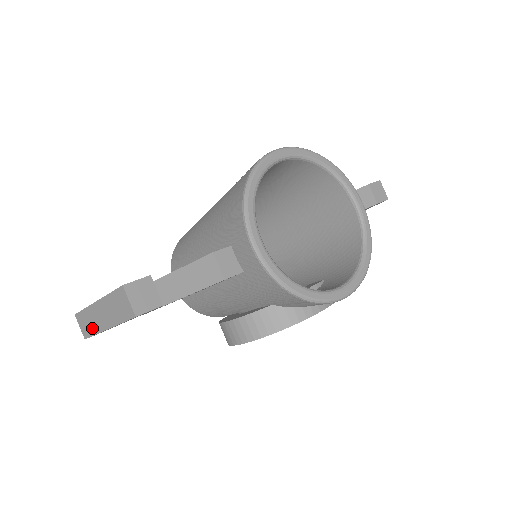
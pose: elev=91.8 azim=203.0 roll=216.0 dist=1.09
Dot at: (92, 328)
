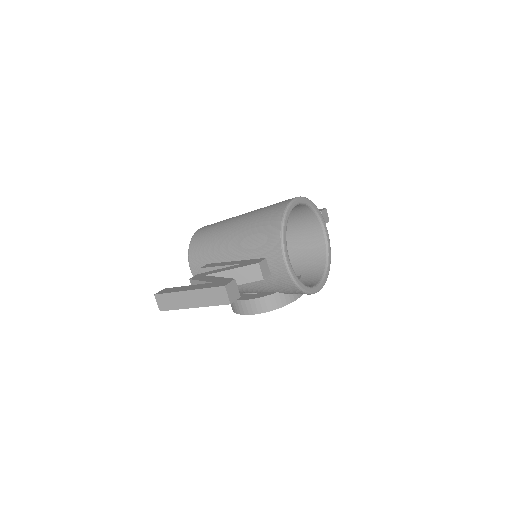
Dot at: (174, 305)
